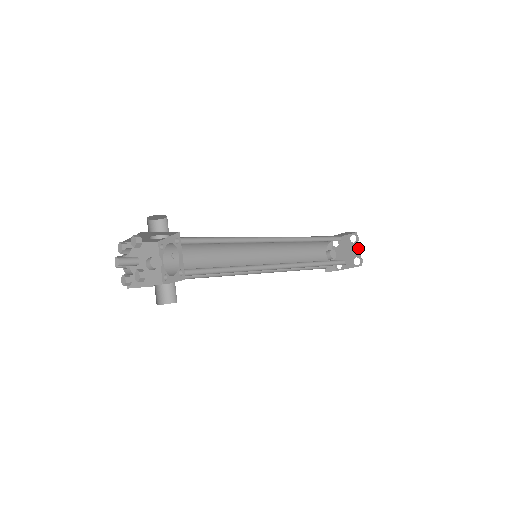
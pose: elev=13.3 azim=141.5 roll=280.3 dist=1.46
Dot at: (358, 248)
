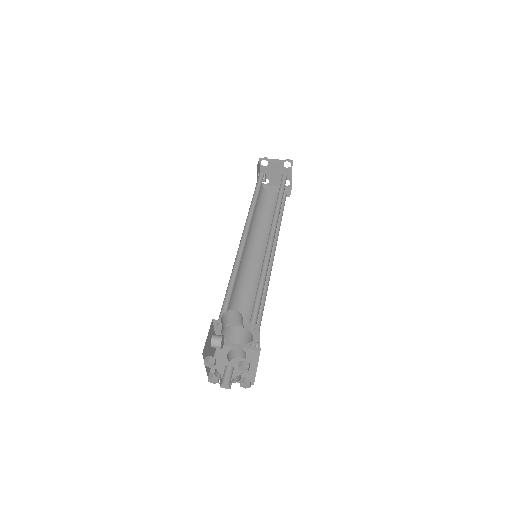
Dot at: (291, 173)
